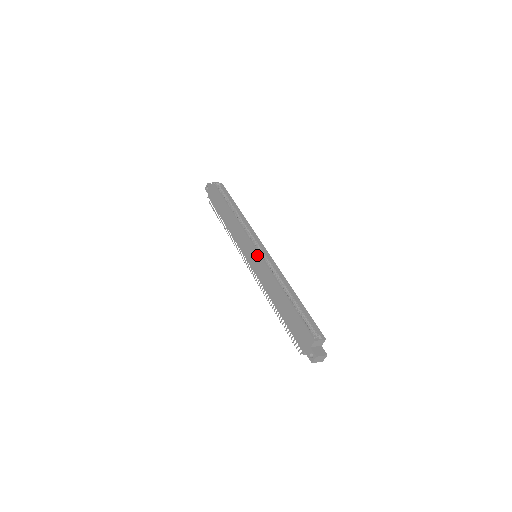
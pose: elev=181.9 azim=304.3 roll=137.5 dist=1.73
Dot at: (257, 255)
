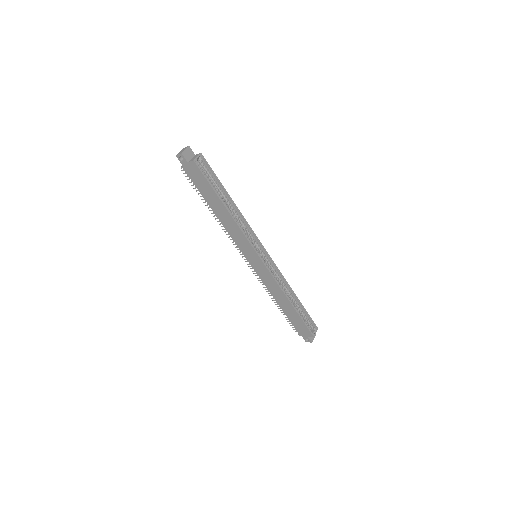
Dot at: (263, 266)
